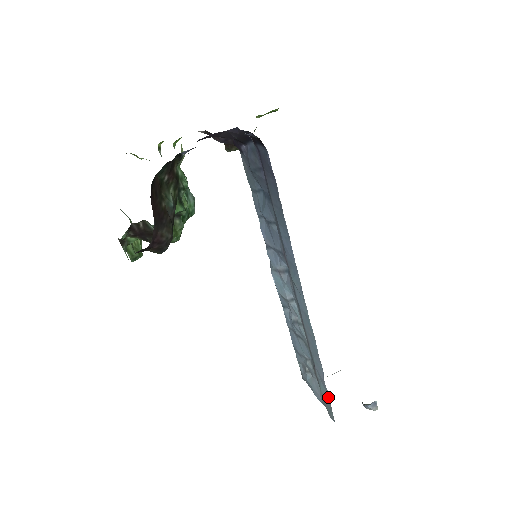
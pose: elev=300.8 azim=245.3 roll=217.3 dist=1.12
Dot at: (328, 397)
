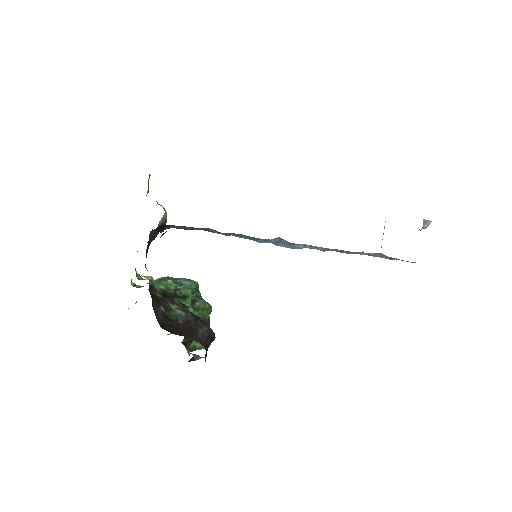
Dot at: occluded
